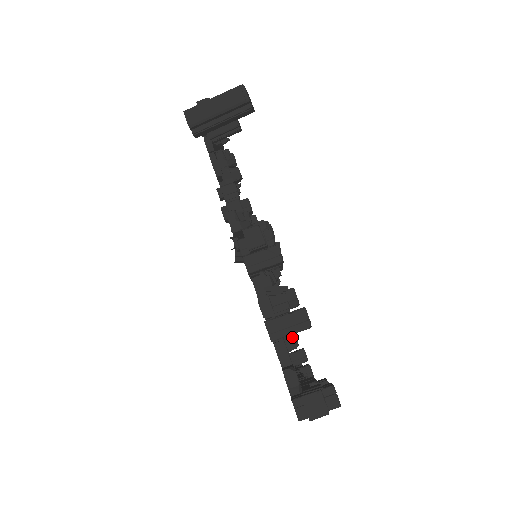
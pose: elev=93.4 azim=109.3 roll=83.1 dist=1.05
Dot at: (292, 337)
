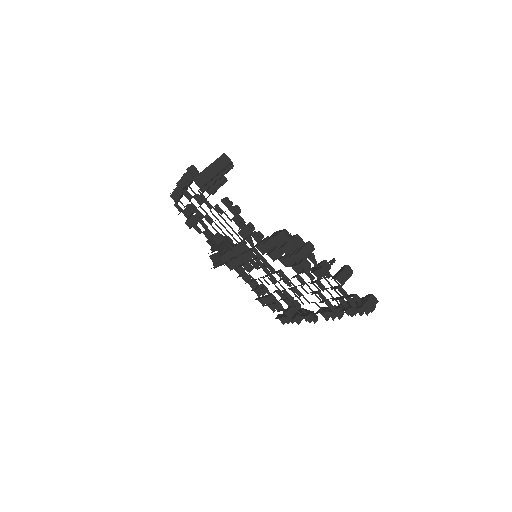
Dot at: occluded
